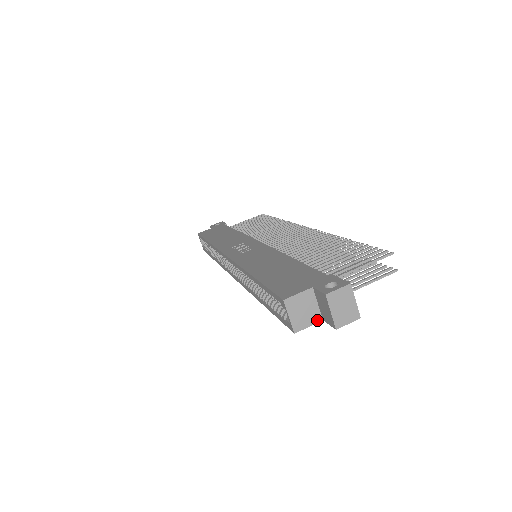
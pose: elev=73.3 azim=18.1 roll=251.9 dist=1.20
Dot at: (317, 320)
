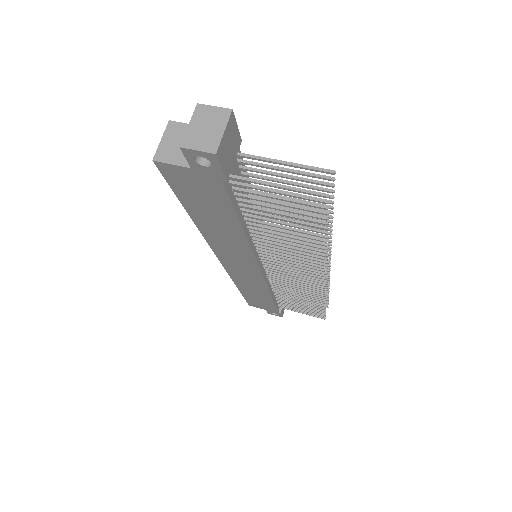
Dot at: (185, 163)
